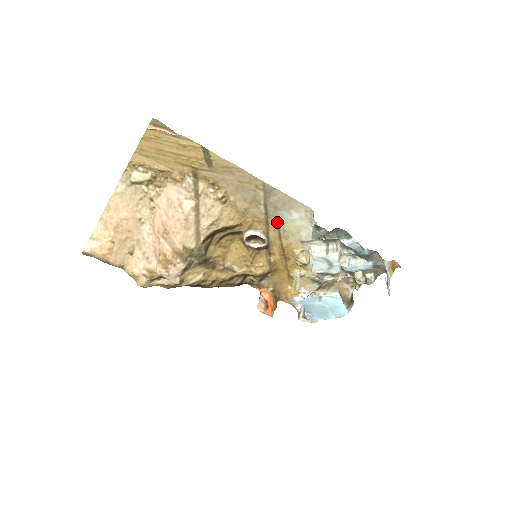
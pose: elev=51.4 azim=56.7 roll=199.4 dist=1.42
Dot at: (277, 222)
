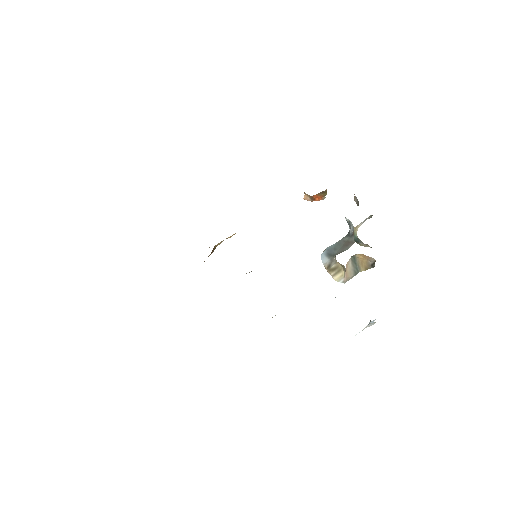
Dot at: occluded
